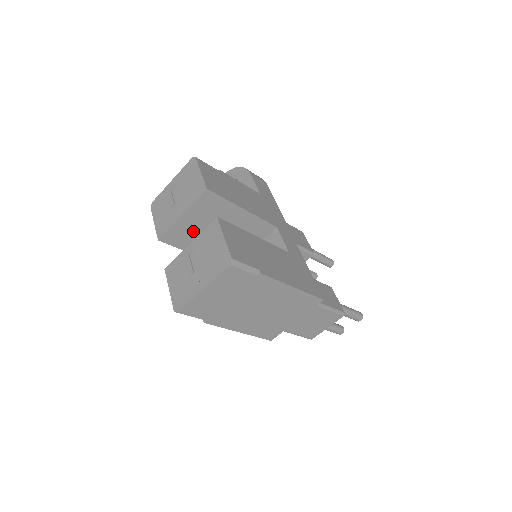
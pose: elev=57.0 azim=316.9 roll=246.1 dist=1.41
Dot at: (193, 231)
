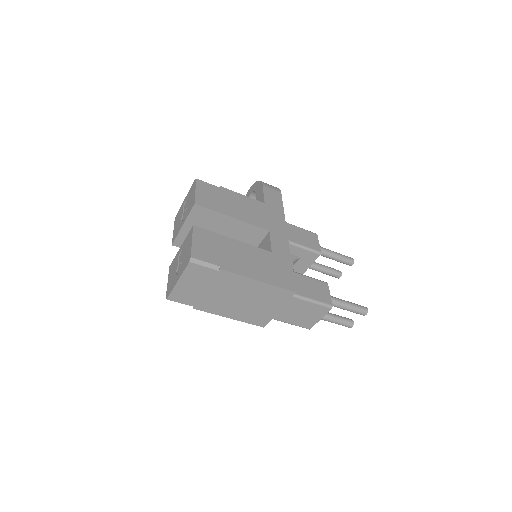
Dot at: occluded
